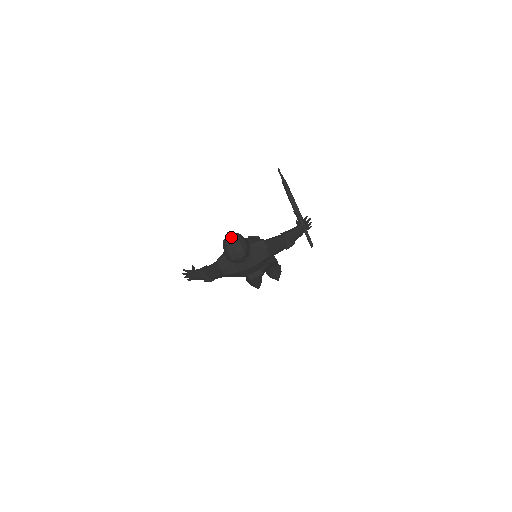
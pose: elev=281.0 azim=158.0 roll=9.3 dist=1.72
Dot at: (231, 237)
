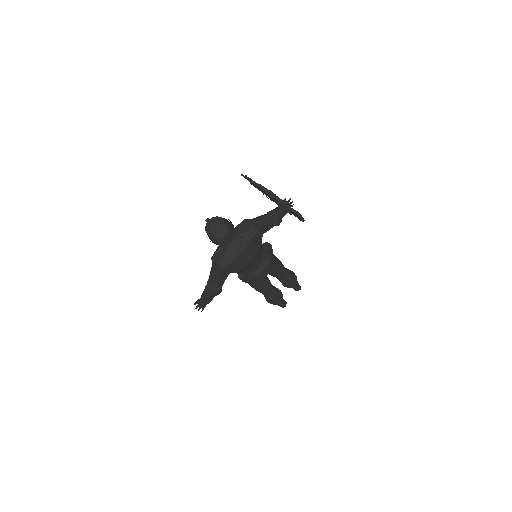
Dot at: (209, 219)
